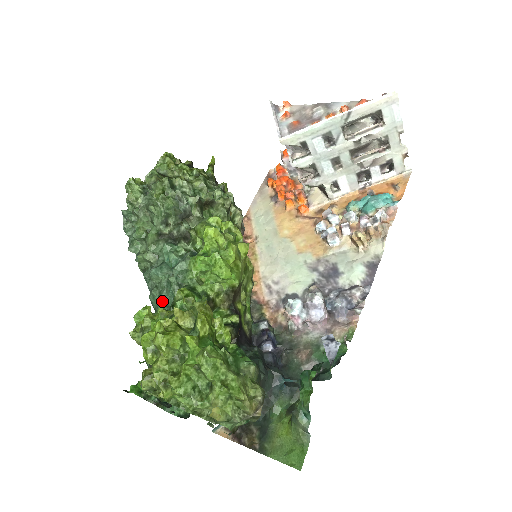
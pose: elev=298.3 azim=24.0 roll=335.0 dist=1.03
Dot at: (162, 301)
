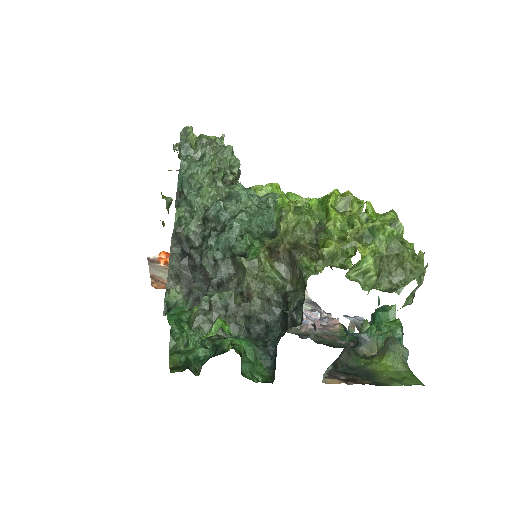
Dot at: (260, 220)
